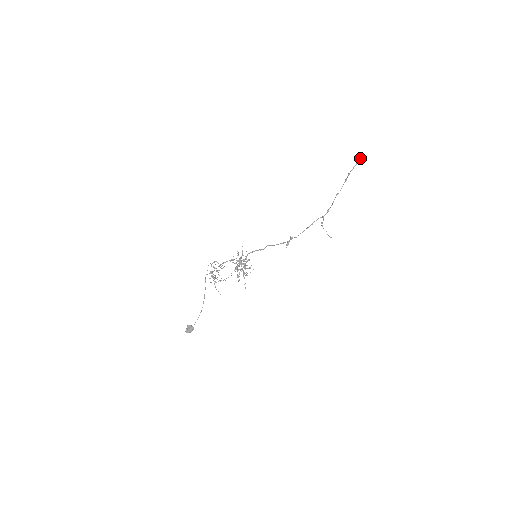
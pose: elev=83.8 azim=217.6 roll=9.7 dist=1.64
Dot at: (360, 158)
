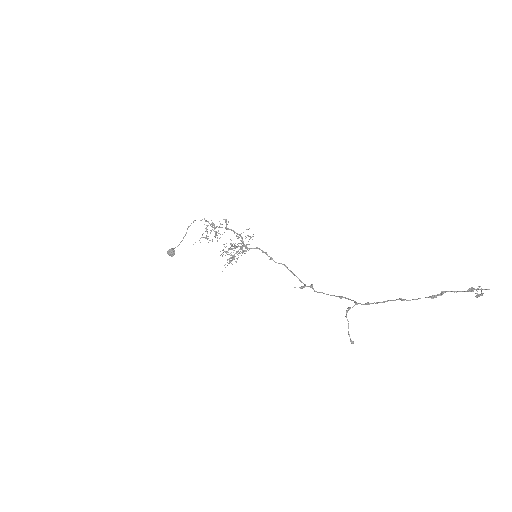
Dot at: occluded
